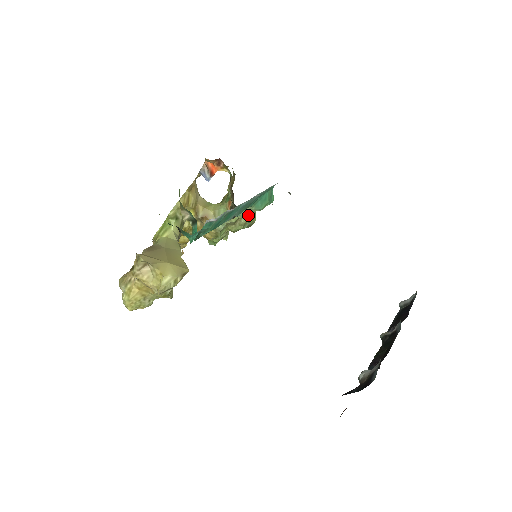
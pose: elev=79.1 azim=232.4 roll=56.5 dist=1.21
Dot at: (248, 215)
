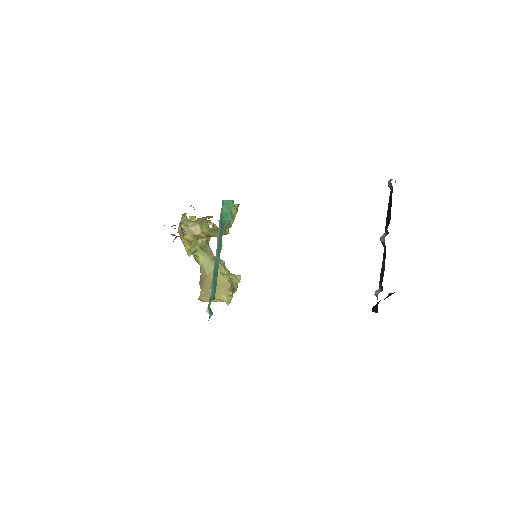
Dot at: (228, 227)
